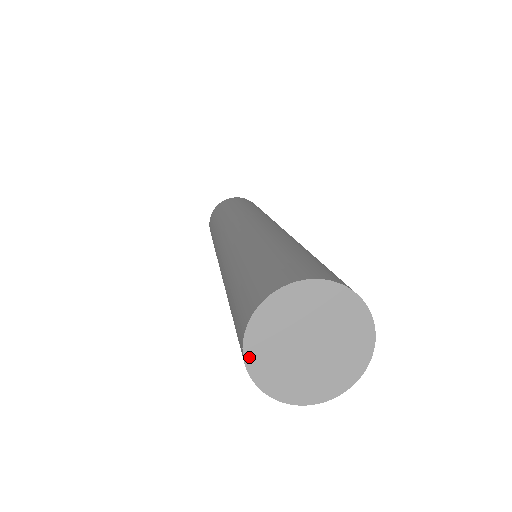
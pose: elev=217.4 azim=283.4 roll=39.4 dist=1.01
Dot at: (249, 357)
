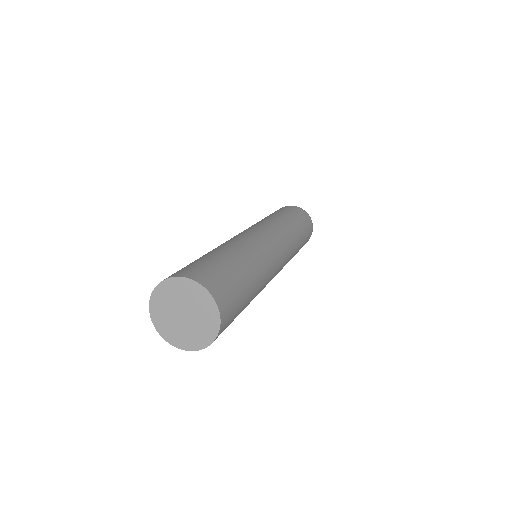
Dot at: (155, 321)
